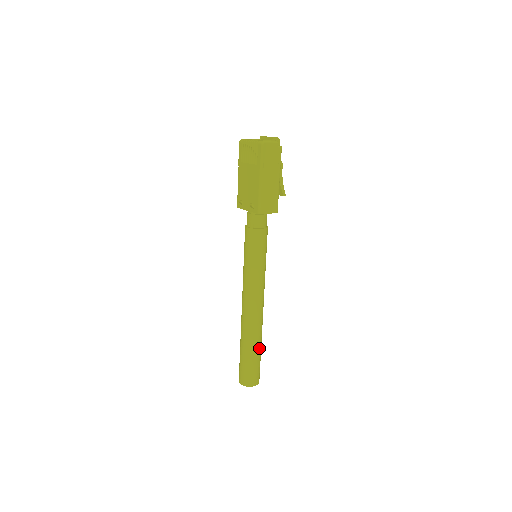
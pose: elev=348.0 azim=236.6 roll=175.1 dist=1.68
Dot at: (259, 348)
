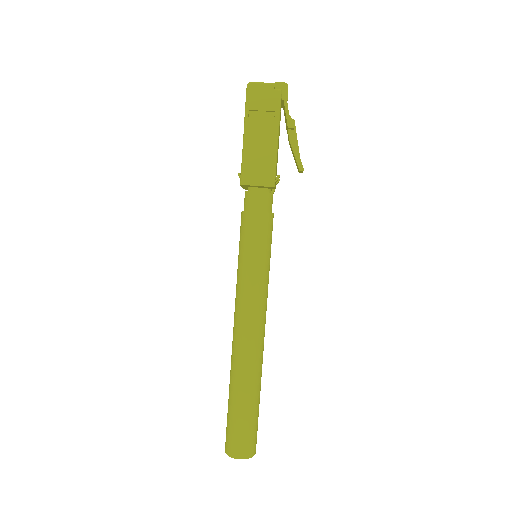
Dot at: (249, 398)
